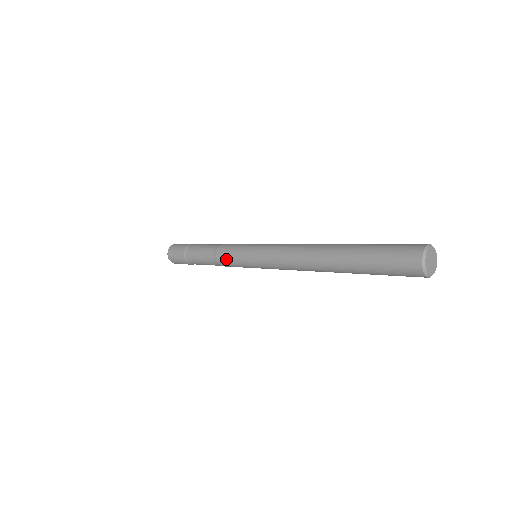
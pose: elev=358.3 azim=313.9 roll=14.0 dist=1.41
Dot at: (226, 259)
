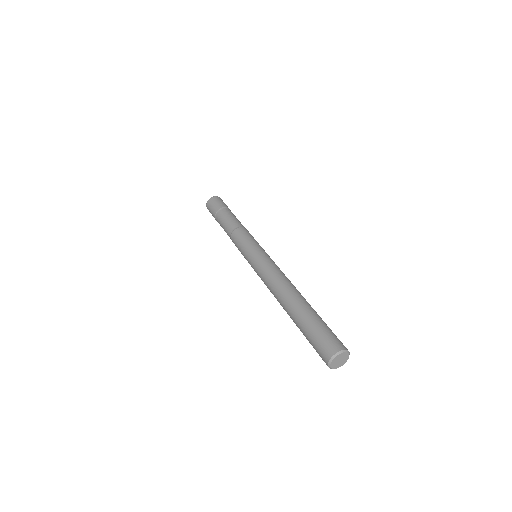
Dot at: (236, 243)
